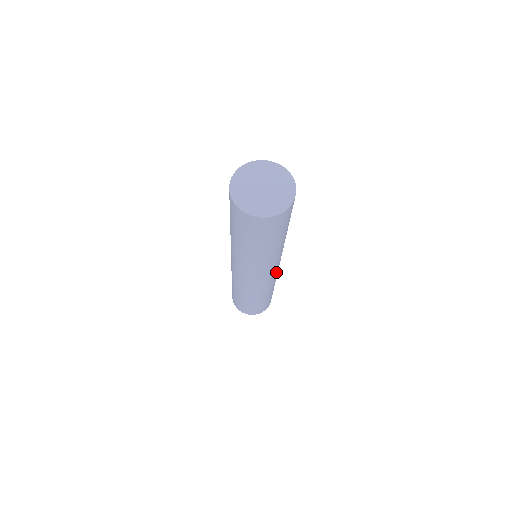
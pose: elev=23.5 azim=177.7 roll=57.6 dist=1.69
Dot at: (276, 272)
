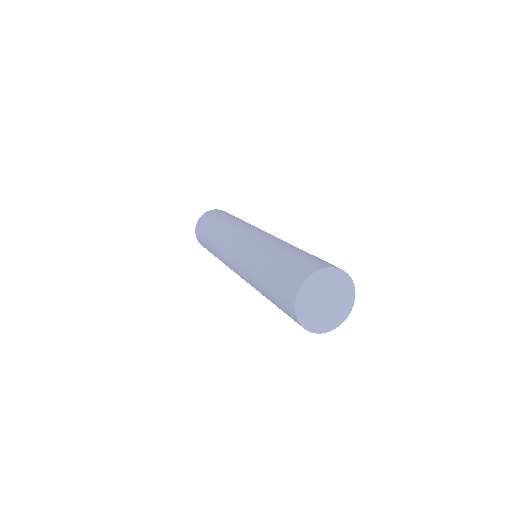
Dot at: occluded
